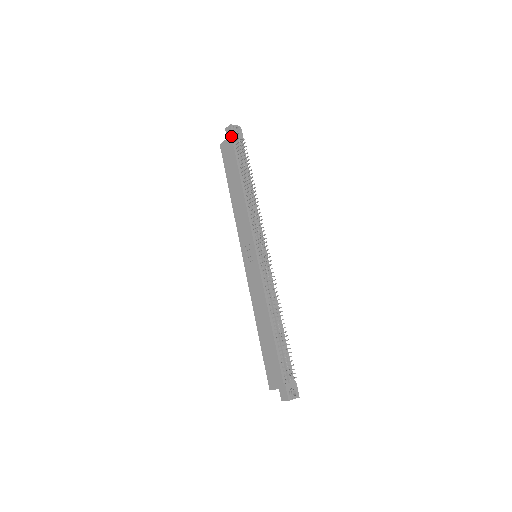
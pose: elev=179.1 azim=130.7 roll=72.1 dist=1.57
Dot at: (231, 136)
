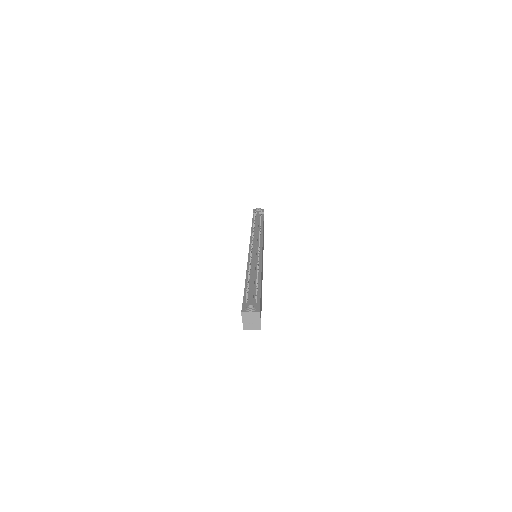
Dot at: (253, 214)
